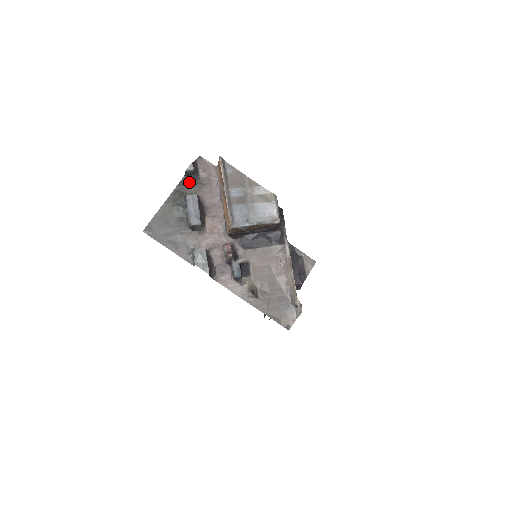
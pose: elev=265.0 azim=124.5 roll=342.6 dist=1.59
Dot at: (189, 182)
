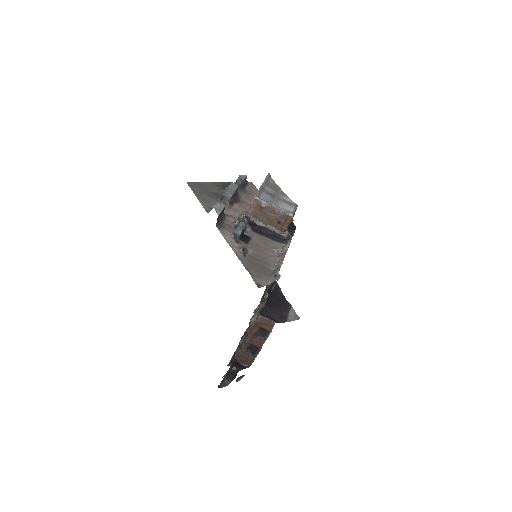
Dot at: occluded
